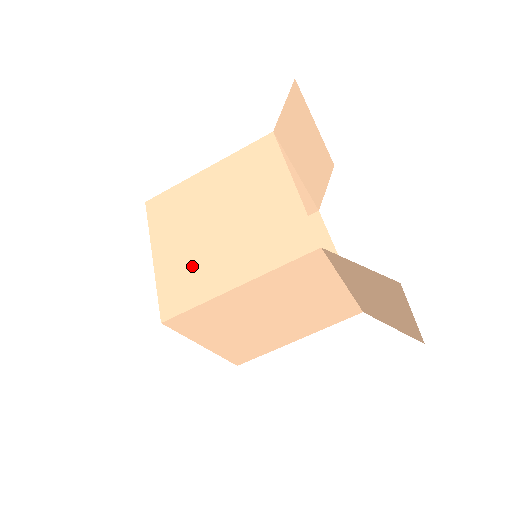
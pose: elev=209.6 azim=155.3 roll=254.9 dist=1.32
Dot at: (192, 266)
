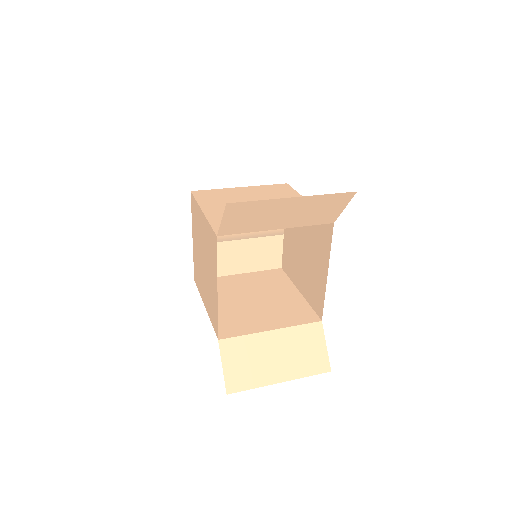
Dot at: (198, 270)
